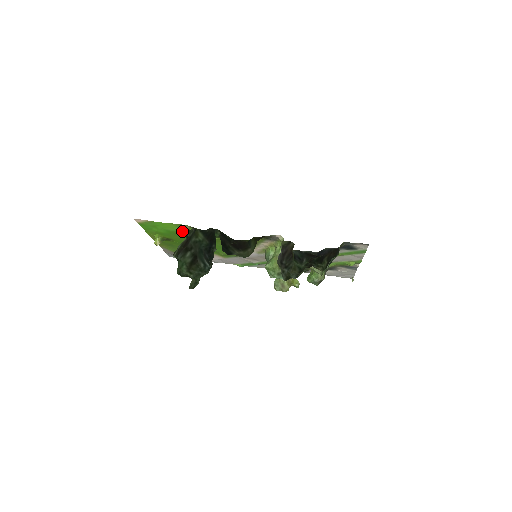
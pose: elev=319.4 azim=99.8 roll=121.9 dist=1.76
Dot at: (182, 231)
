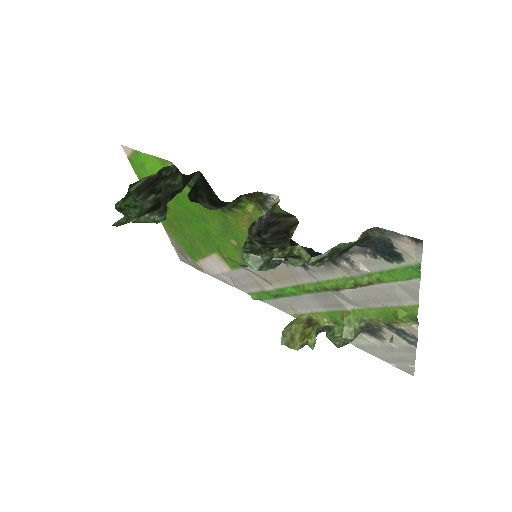
Dot at: occluded
